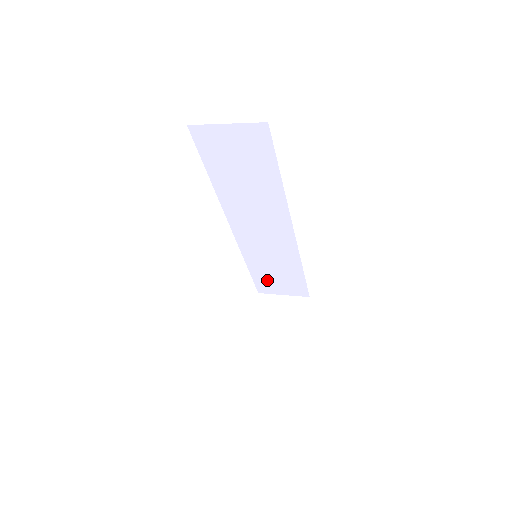
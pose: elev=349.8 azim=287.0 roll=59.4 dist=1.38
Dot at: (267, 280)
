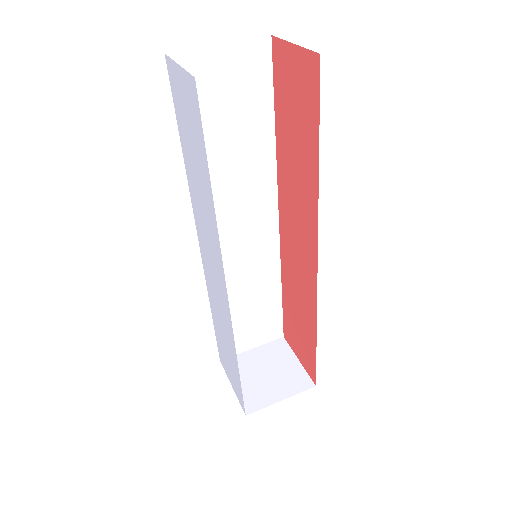
Dot at: (235, 329)
